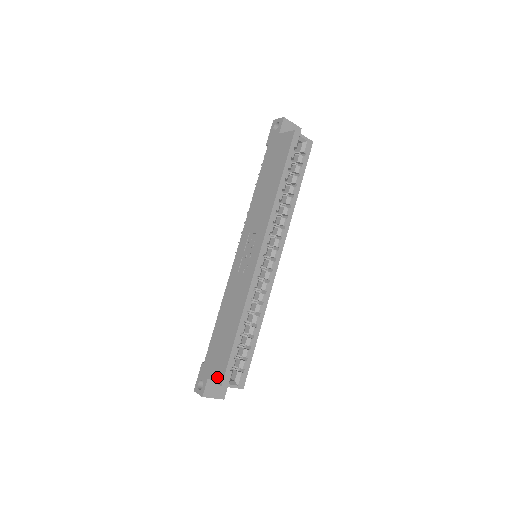
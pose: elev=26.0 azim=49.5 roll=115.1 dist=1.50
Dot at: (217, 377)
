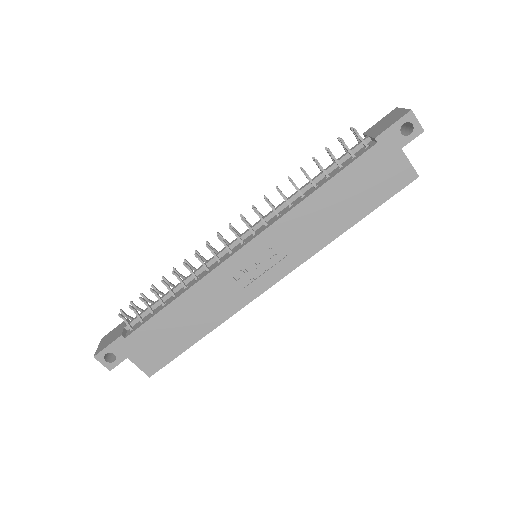
Dot at: (146, 366)
